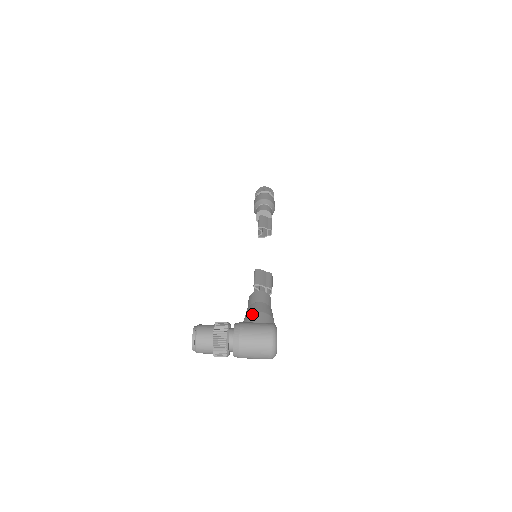
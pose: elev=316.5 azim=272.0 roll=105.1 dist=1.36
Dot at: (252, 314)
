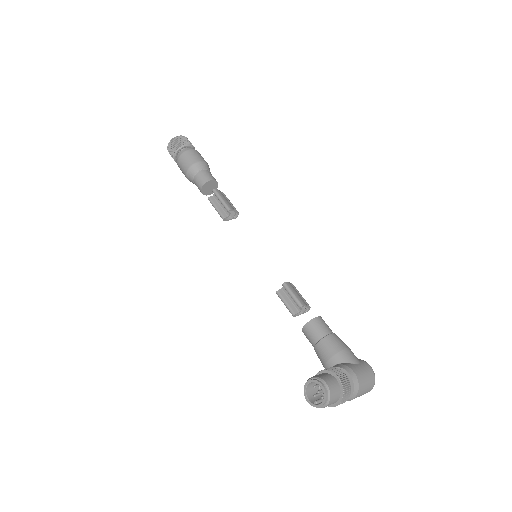
Dot at: (344, 352)
